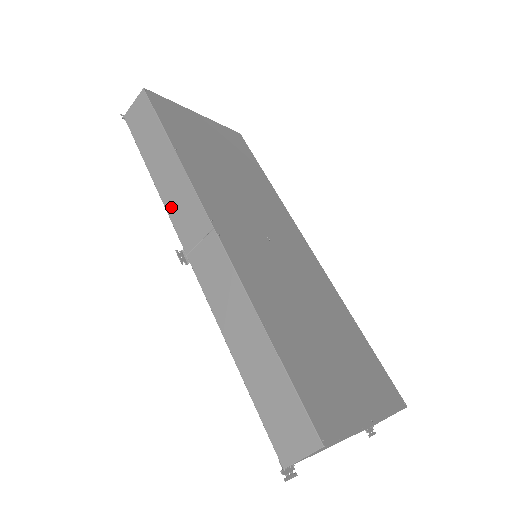
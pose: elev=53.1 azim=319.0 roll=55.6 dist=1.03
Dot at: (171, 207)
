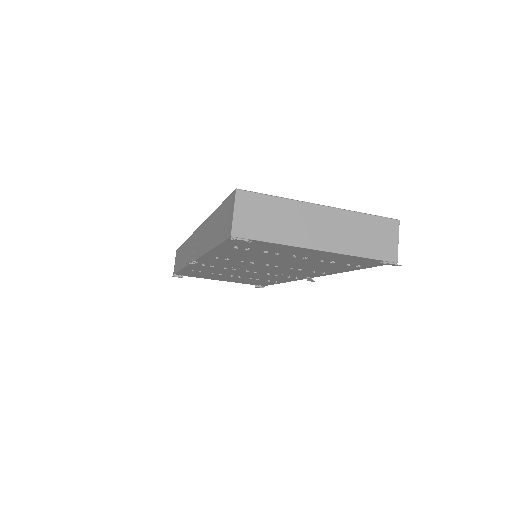
Dot at: (186, 261)
